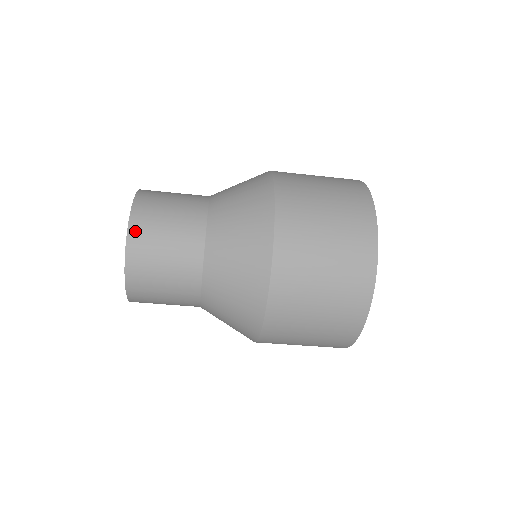
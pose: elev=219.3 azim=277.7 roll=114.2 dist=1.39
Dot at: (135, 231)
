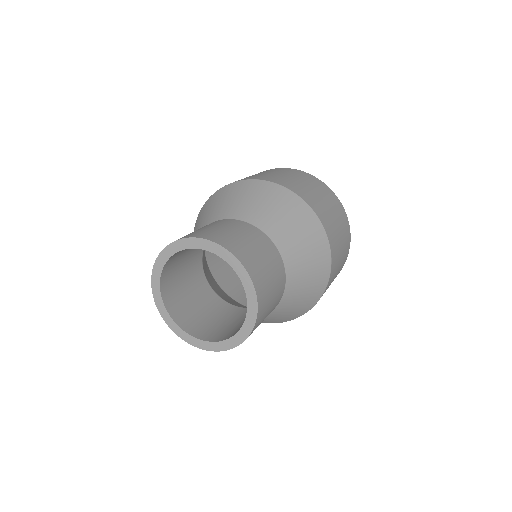
Dot at: occluded
